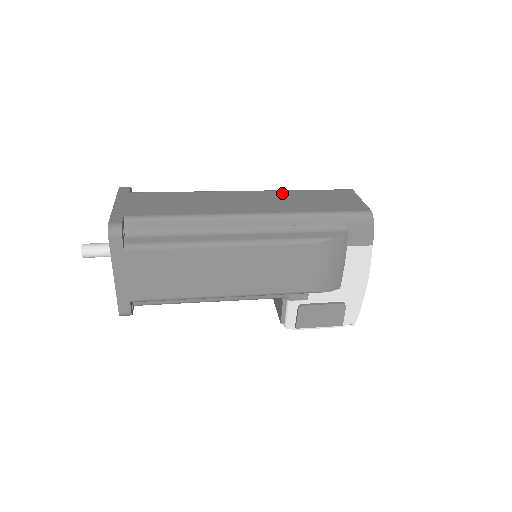
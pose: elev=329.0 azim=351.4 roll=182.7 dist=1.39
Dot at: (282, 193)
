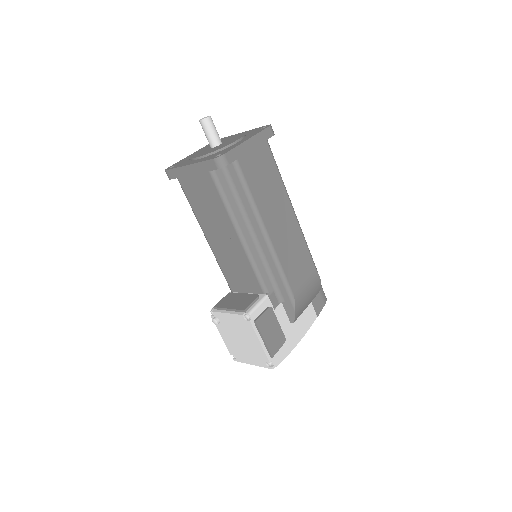
Dot at: occluded
